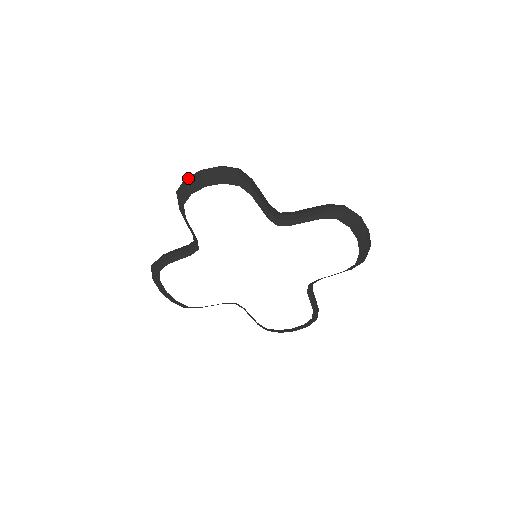
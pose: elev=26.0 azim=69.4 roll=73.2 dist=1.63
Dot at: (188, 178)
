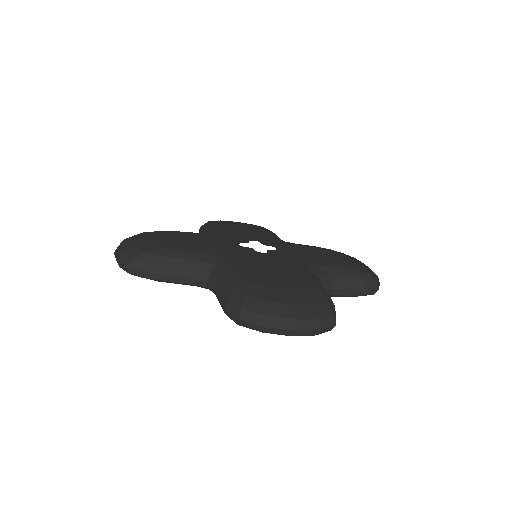
Dot at: occluded
